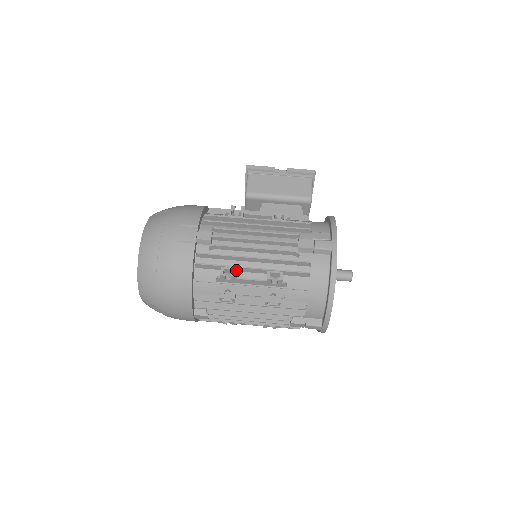
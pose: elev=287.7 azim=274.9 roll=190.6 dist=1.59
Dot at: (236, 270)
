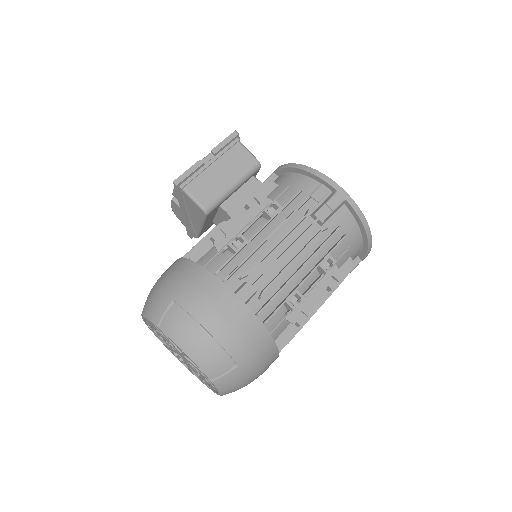
Dot at: (299, 292)
